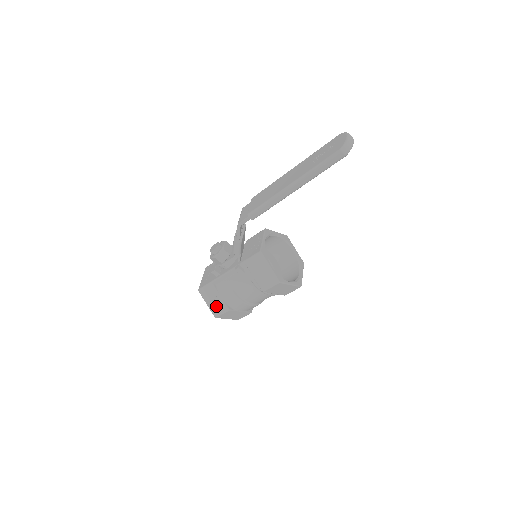
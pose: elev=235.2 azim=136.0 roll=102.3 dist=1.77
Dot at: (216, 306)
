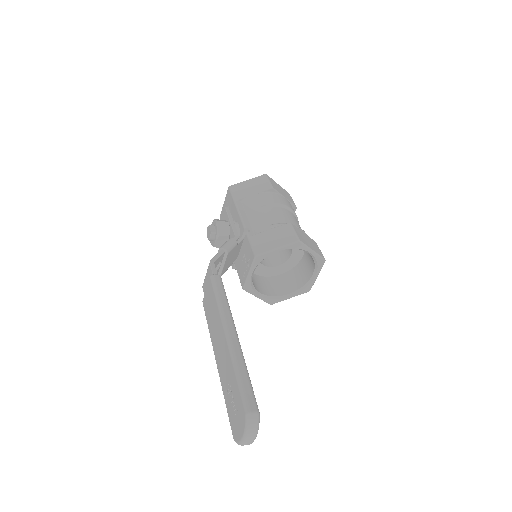
Dot at: occluded
